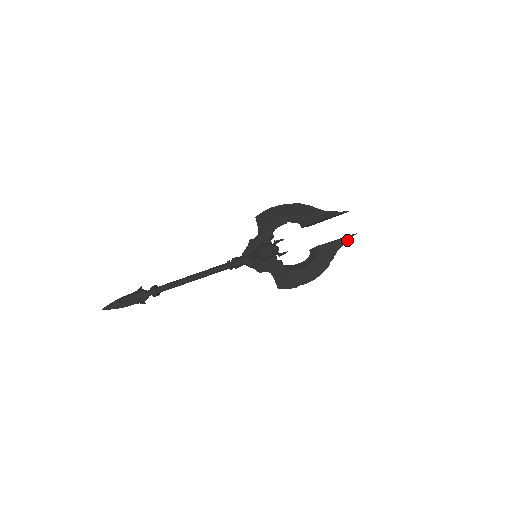
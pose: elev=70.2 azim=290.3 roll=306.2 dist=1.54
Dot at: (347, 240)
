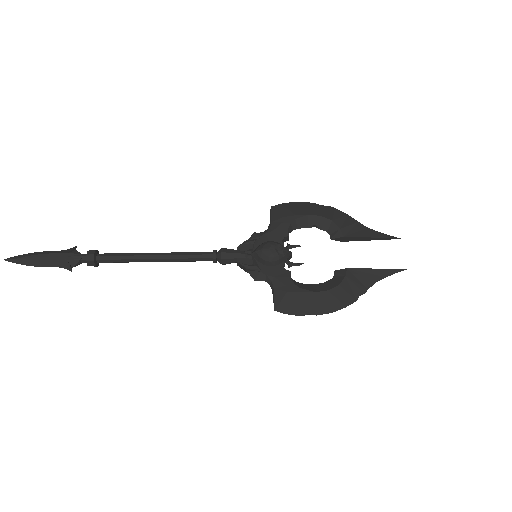
Dot at: (390, 274)
